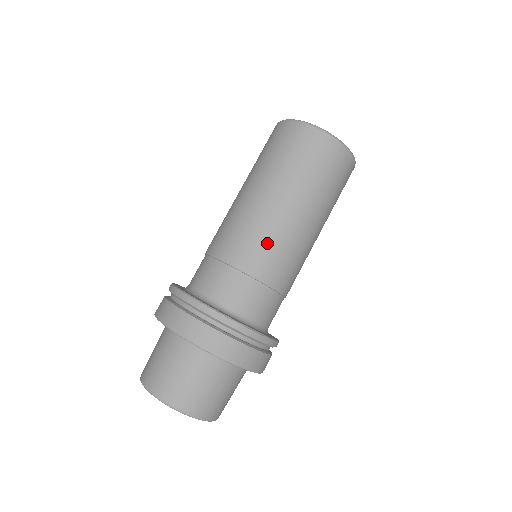
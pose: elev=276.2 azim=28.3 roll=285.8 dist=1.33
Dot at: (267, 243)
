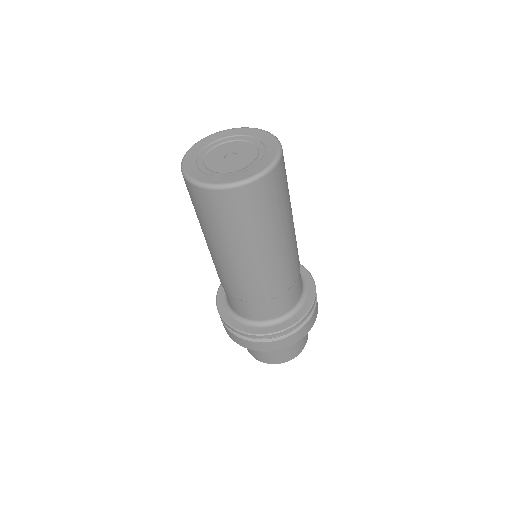
Dot at: (249, 282)
